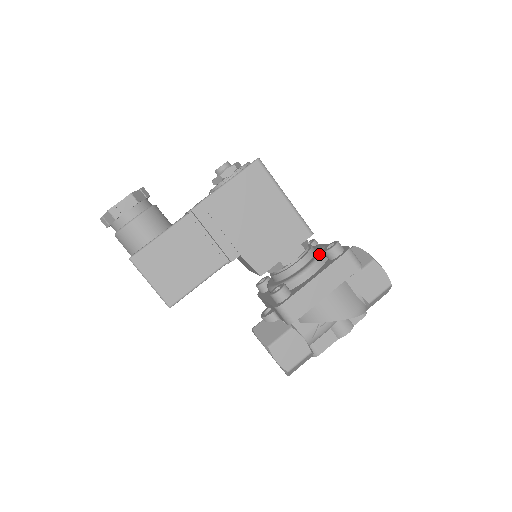
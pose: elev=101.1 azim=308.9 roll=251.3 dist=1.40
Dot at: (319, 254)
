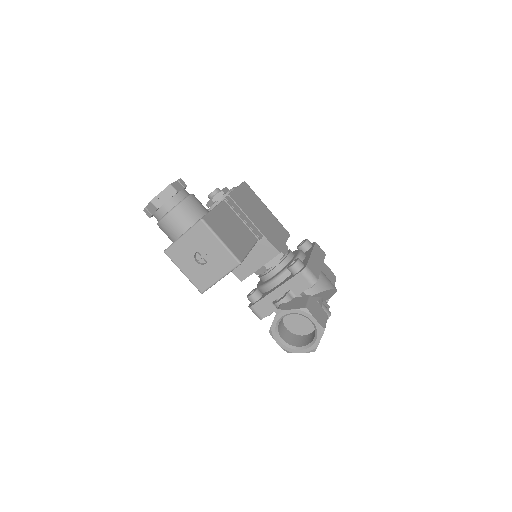
Dot at: occluded
